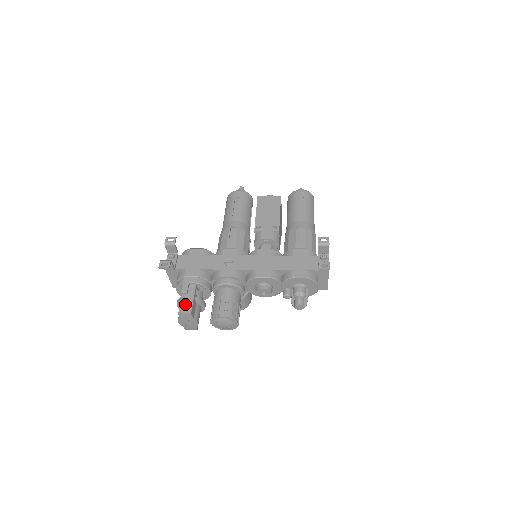
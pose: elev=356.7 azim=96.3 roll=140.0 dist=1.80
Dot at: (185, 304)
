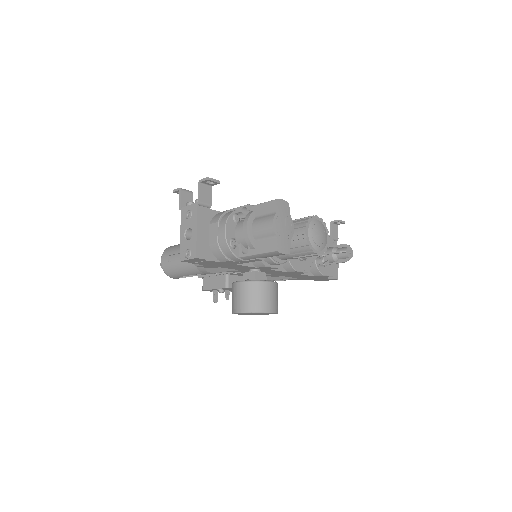
Dot at: occluded
